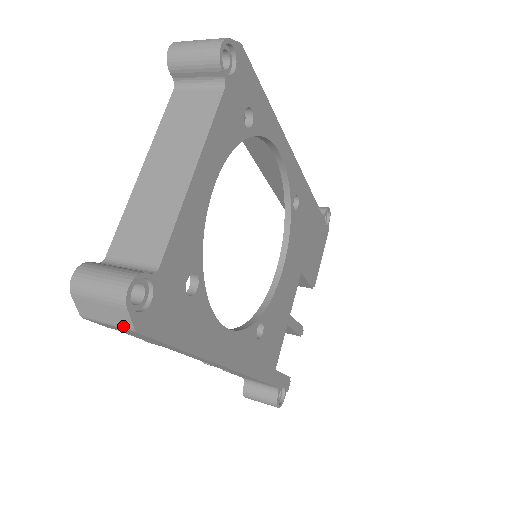
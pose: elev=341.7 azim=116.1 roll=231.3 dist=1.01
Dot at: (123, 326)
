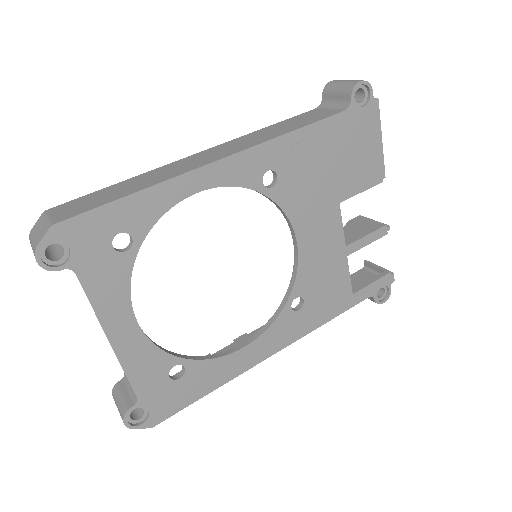
Dot at: occluded
